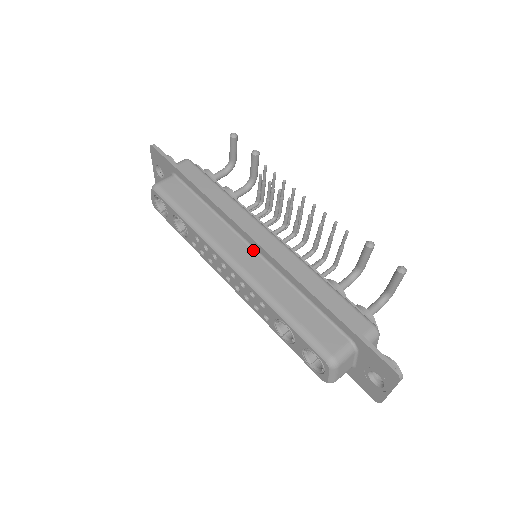
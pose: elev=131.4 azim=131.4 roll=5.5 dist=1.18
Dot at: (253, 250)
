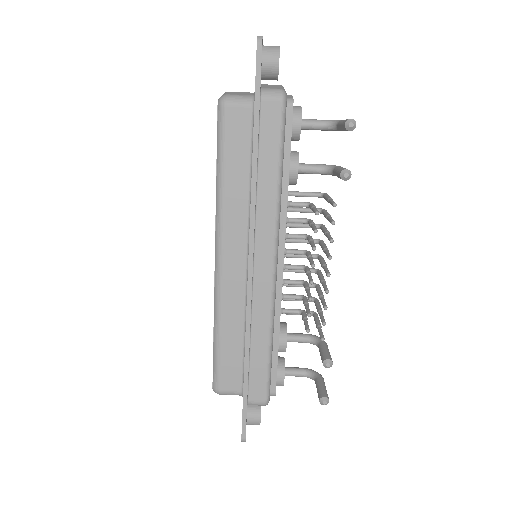
Dot at: (246, 265)
